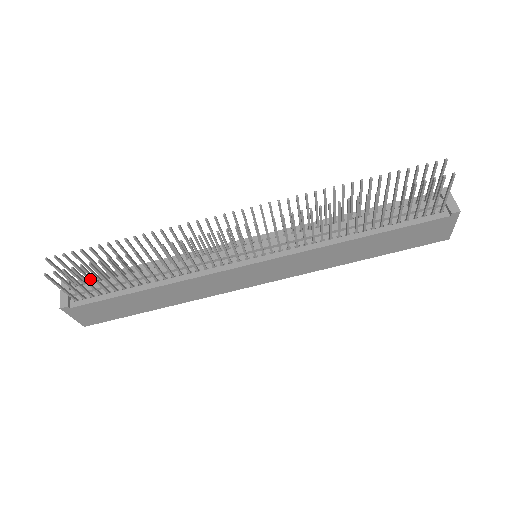
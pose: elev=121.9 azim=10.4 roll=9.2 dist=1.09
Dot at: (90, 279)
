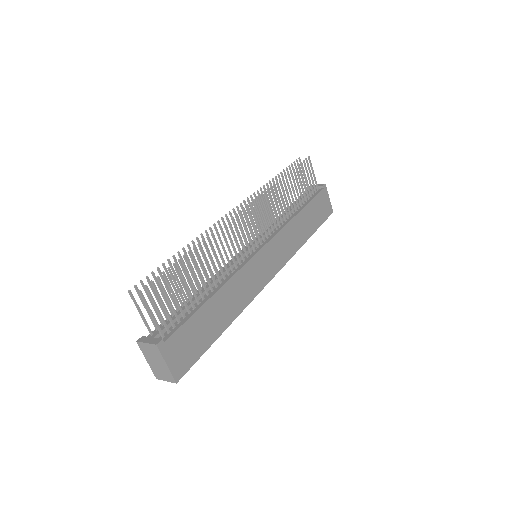
Dot at: occluded
